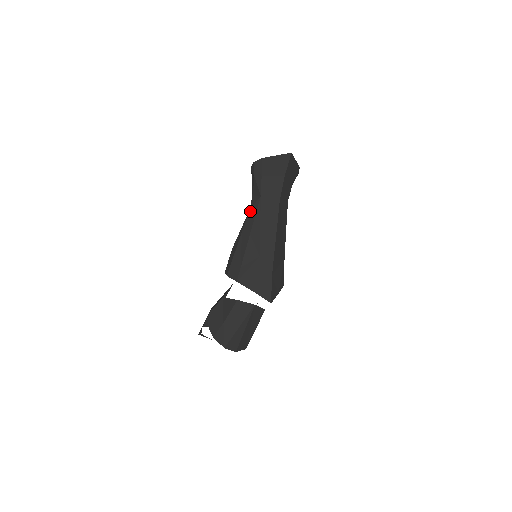
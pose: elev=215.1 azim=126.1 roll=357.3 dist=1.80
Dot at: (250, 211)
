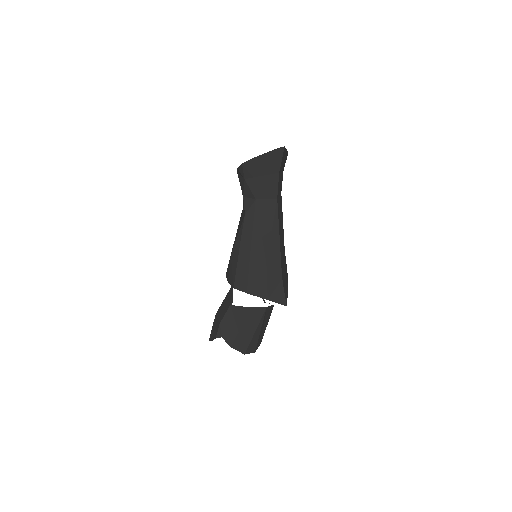
Dot at: (246, 217)
